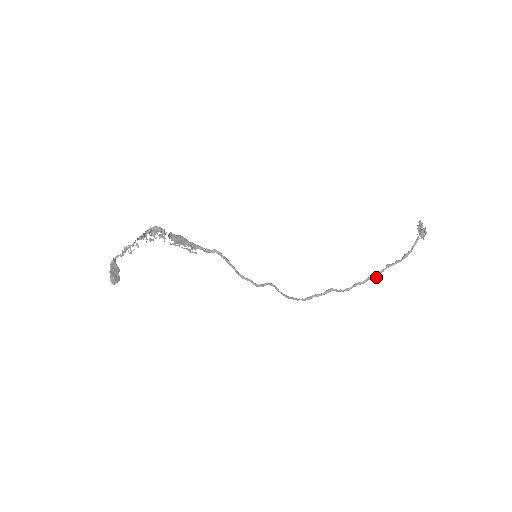
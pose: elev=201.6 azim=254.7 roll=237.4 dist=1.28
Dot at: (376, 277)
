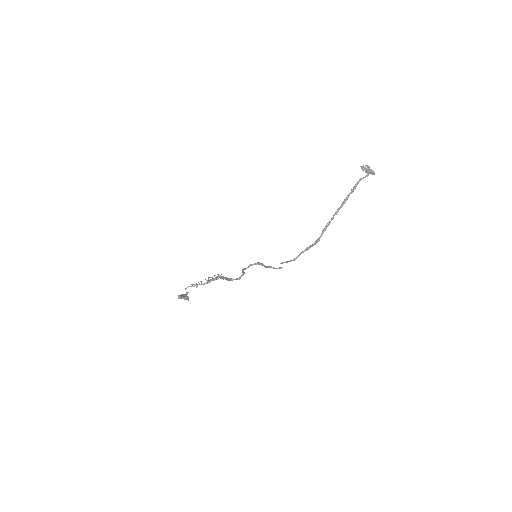
Dot at: (336, 211)
